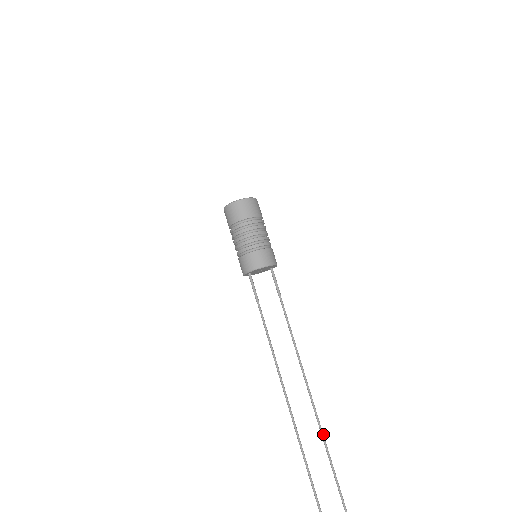
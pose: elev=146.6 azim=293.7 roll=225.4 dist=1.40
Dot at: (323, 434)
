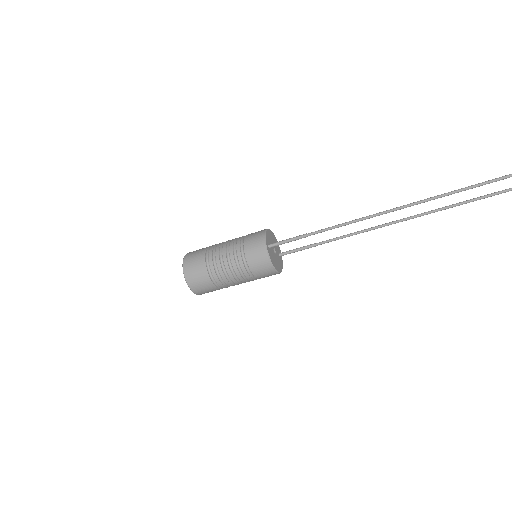
Dot at: (507, 190)
